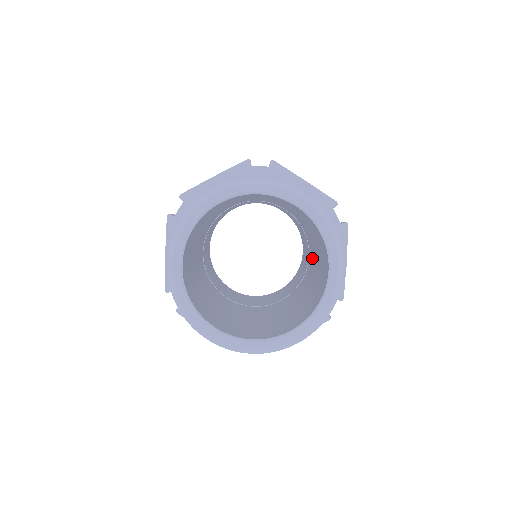
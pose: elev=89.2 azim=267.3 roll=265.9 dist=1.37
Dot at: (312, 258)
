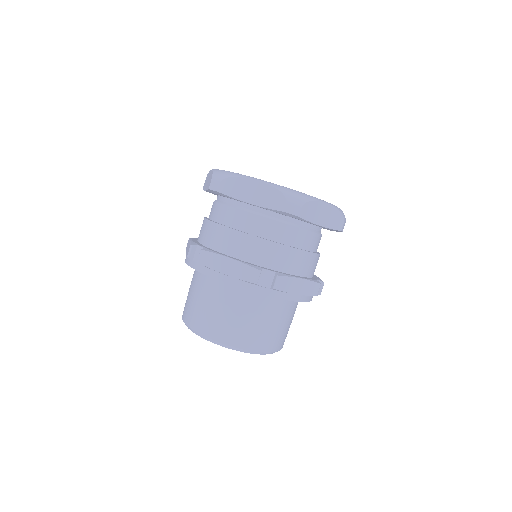
Dot at: occluded
